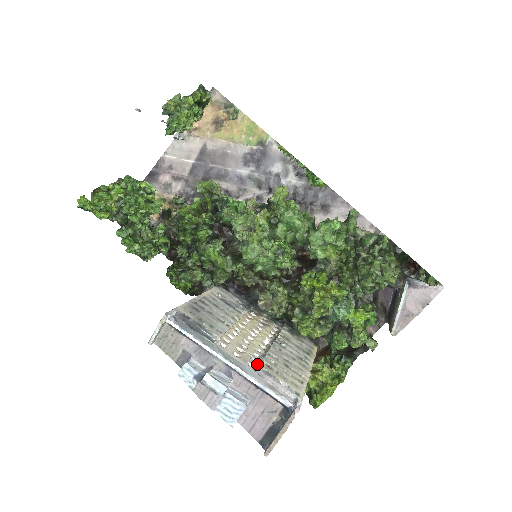
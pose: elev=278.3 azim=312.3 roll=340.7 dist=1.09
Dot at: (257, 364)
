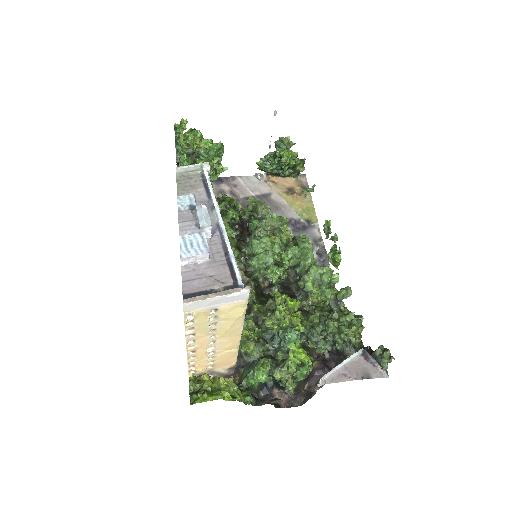
Dot at: occluded
